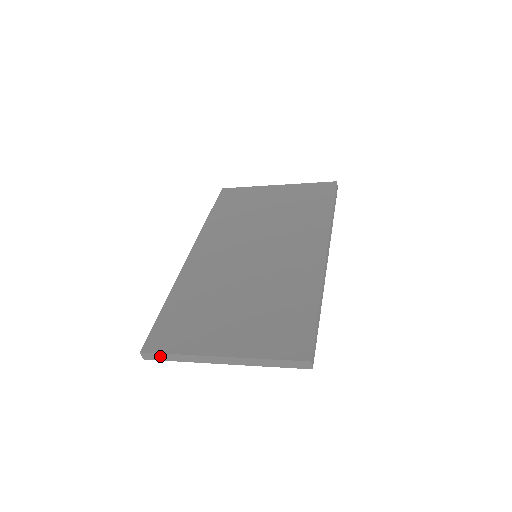
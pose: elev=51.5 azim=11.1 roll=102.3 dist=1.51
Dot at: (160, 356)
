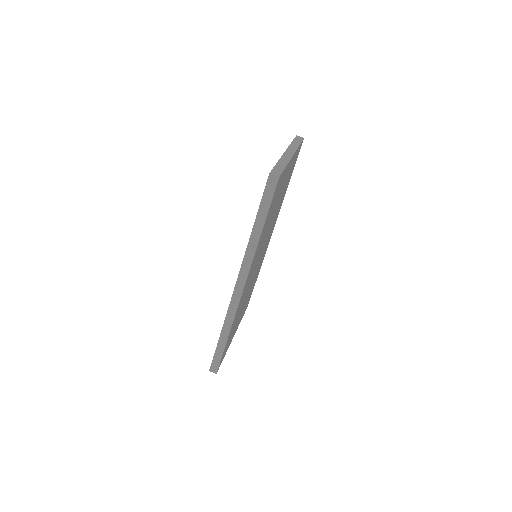
Dot at: (277, 169)
